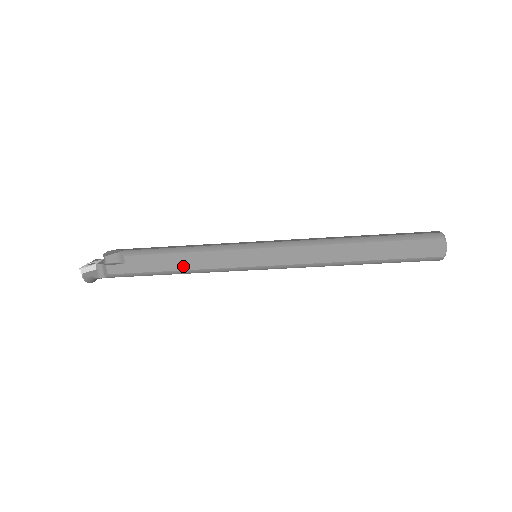
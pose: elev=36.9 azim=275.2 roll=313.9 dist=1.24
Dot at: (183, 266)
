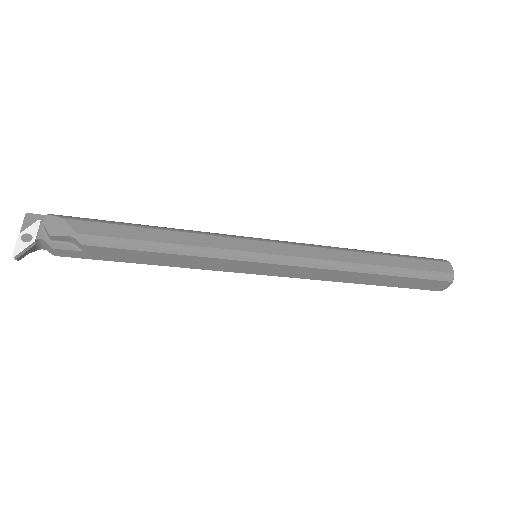
Dot at: (165, 263)
